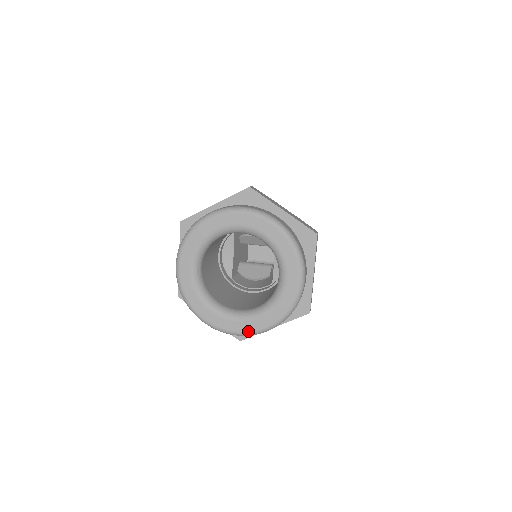
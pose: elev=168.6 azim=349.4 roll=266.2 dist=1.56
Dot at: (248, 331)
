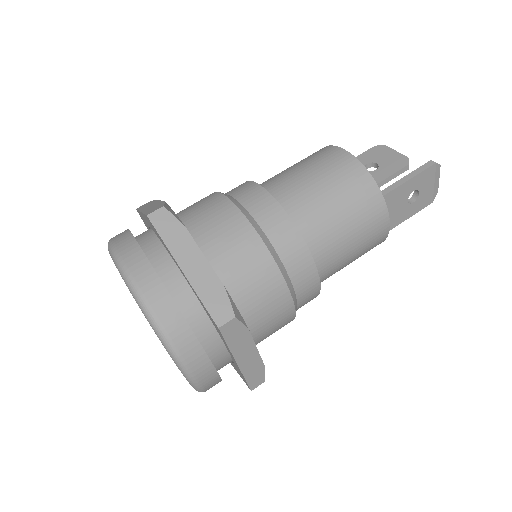
Dot at: occluded
